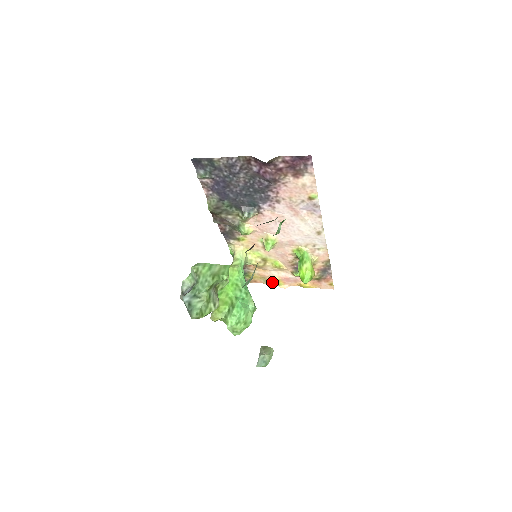
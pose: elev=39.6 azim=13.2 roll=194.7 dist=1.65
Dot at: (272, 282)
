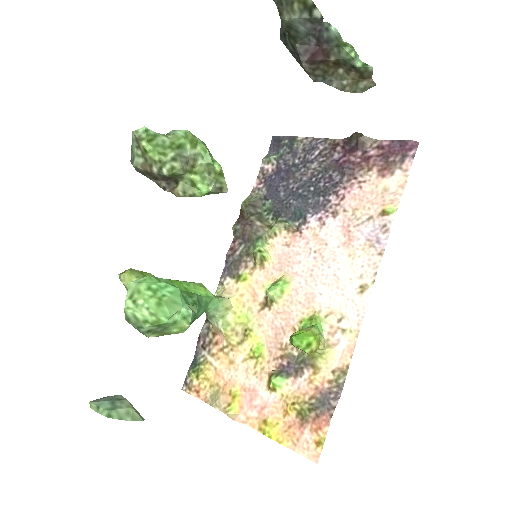
Dot at: (223, 398)
